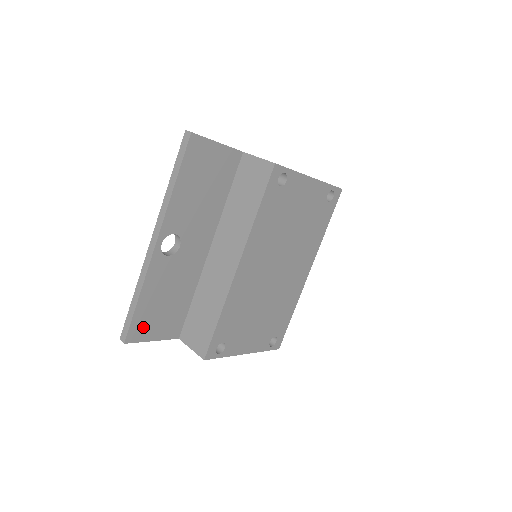
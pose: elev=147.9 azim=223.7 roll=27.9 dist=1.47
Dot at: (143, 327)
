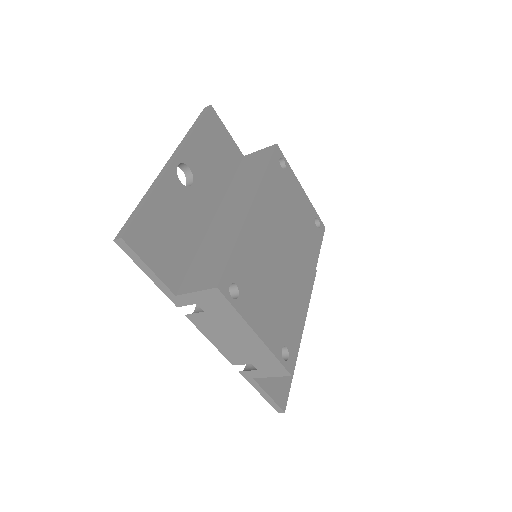
Dot at: (144, 238)
